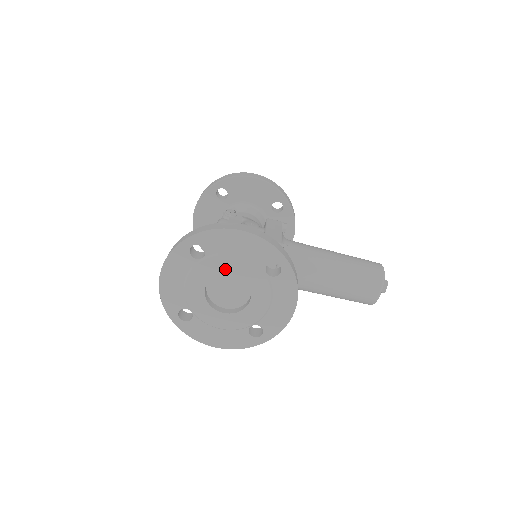
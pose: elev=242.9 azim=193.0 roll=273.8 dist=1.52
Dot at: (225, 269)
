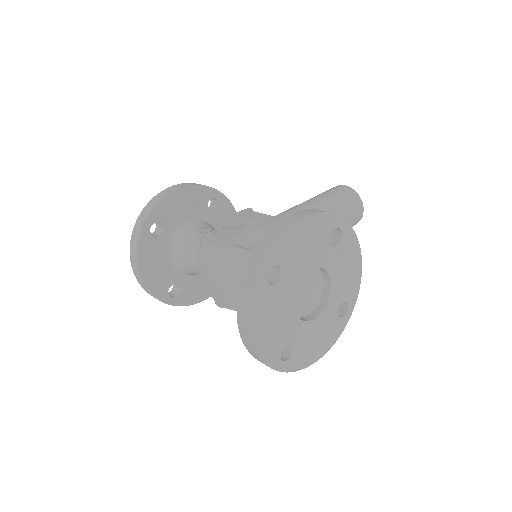
Dot at: (303, 271)
